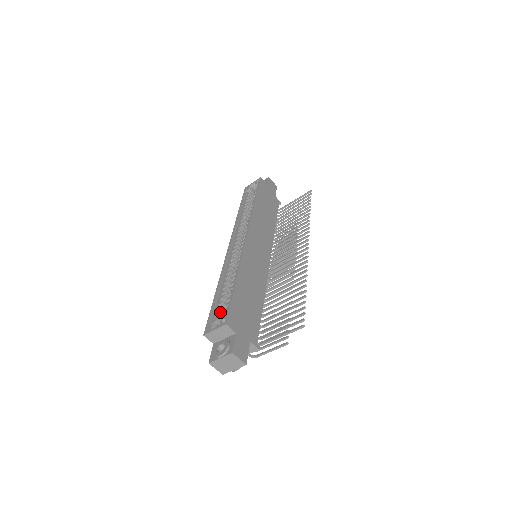
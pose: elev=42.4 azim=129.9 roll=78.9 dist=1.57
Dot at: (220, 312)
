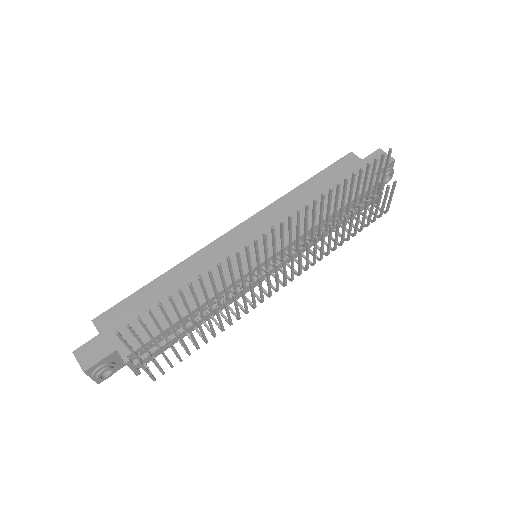
Dot at: occluded
